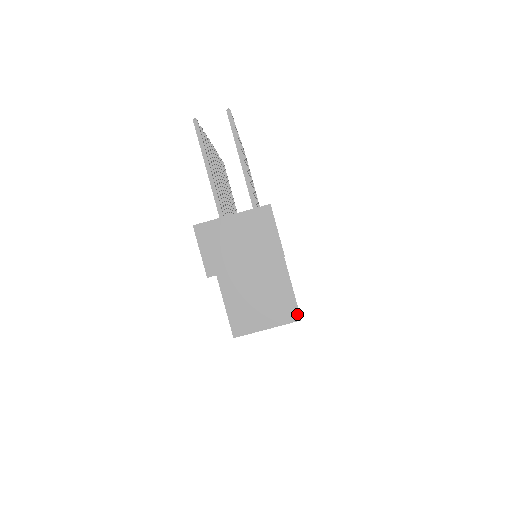
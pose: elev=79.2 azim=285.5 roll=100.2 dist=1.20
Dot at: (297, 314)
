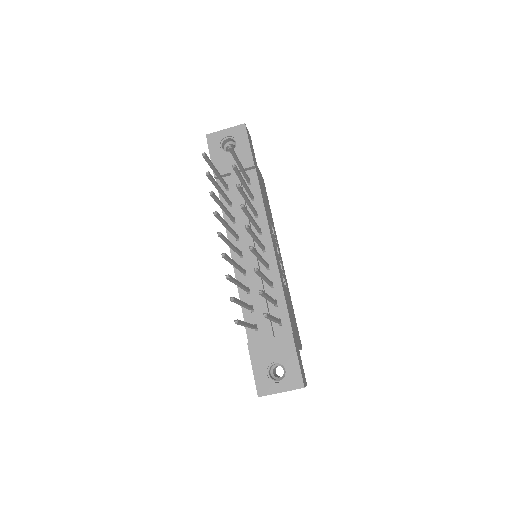
Dot at: occluded
